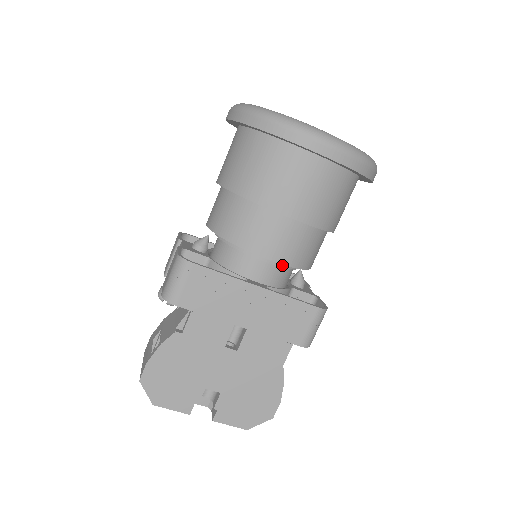
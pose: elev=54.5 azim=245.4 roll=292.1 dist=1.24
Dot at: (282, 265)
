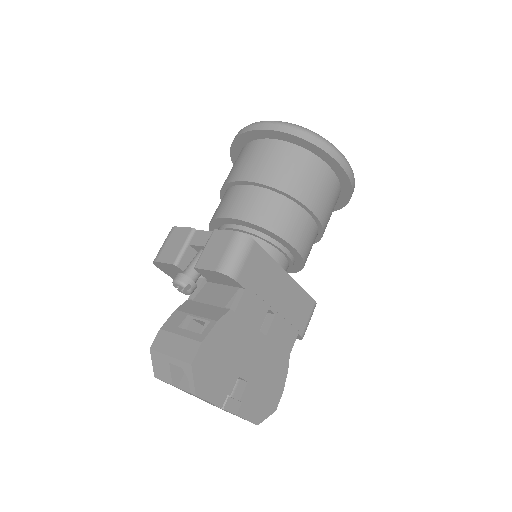
Dot at: (293, 261)
